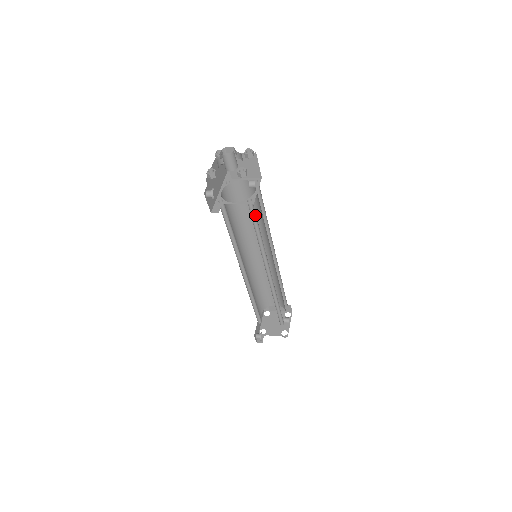
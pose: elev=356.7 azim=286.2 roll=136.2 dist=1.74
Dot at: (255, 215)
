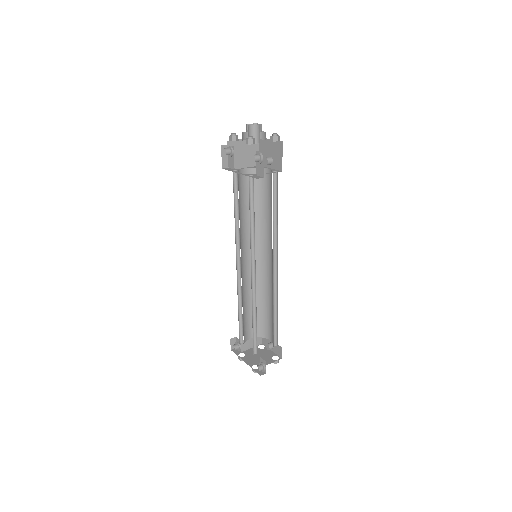
Dot at: (274, 191)
